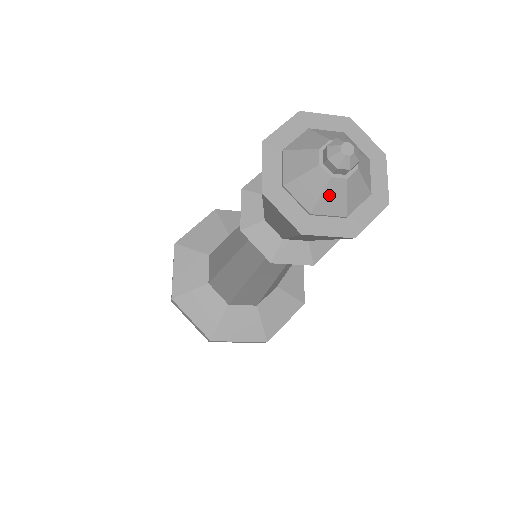
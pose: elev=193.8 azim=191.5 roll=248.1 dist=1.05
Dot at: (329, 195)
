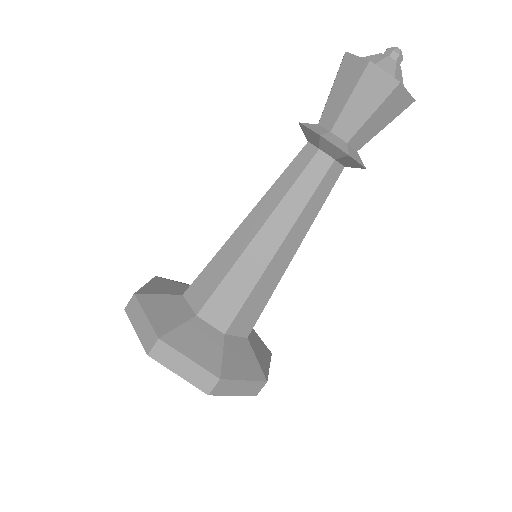
Dot at: (397, 72)
